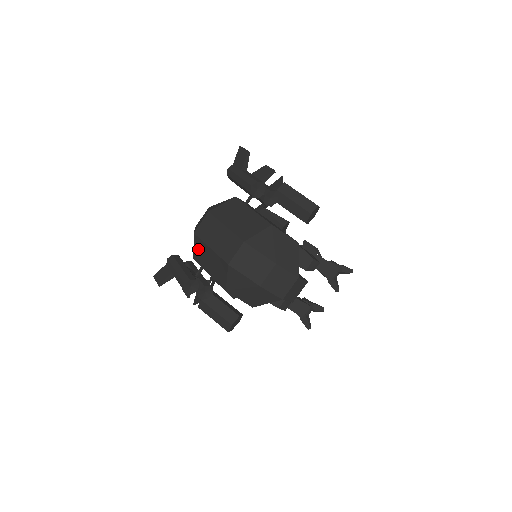
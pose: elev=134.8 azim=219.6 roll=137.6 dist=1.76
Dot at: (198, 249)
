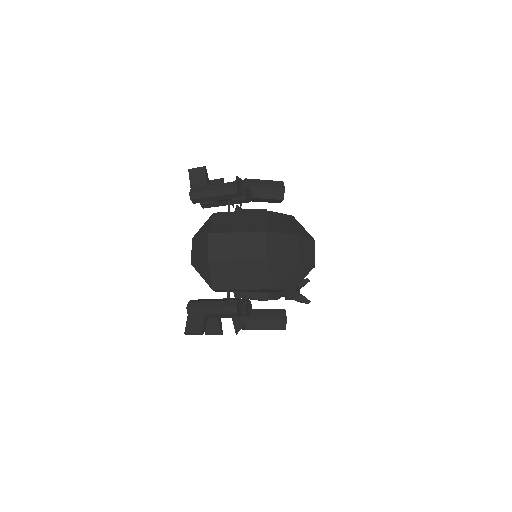
Dot at: (218, 273)
